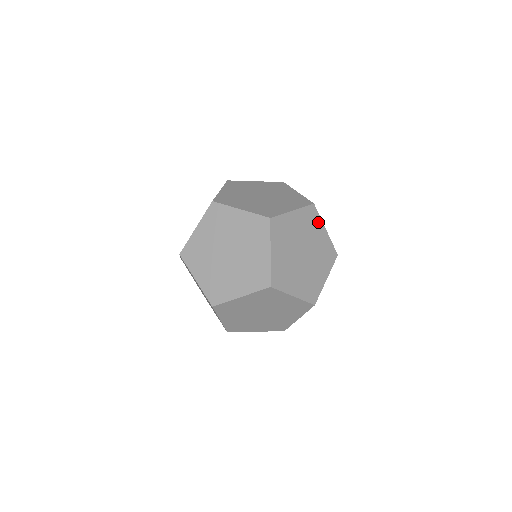
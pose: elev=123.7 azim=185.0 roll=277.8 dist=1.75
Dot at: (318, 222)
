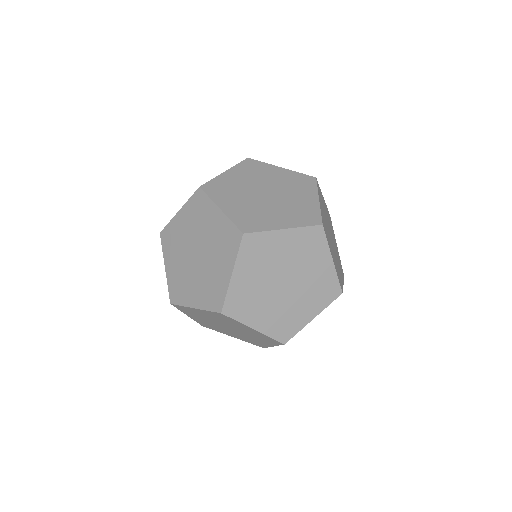
Dot at: (322, 249)
